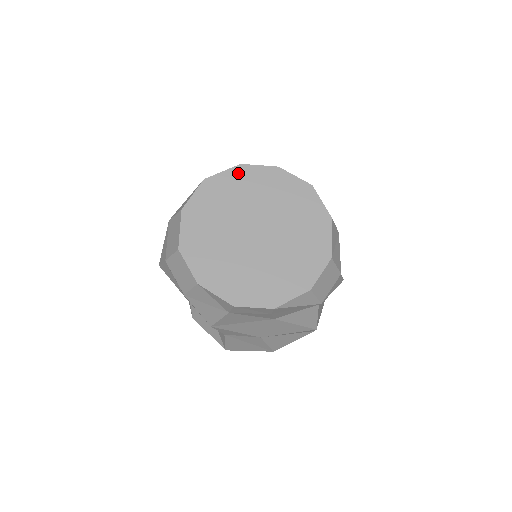
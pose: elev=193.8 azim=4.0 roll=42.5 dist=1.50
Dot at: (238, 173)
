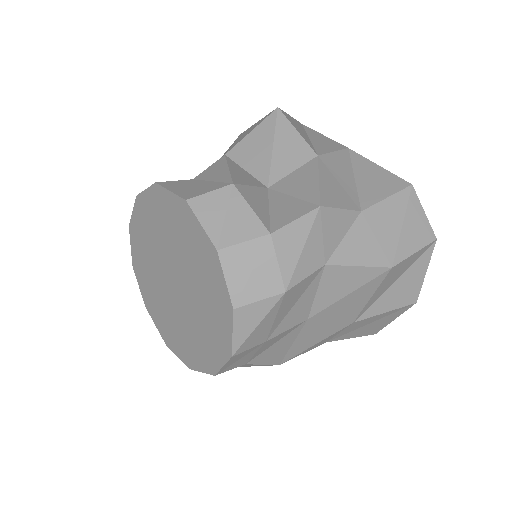
Dot at: (134, 236)
